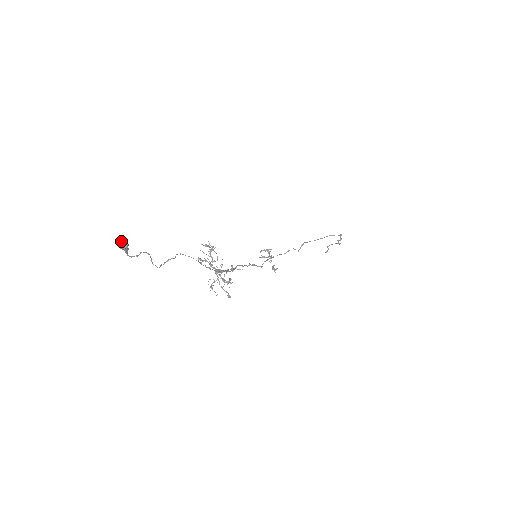
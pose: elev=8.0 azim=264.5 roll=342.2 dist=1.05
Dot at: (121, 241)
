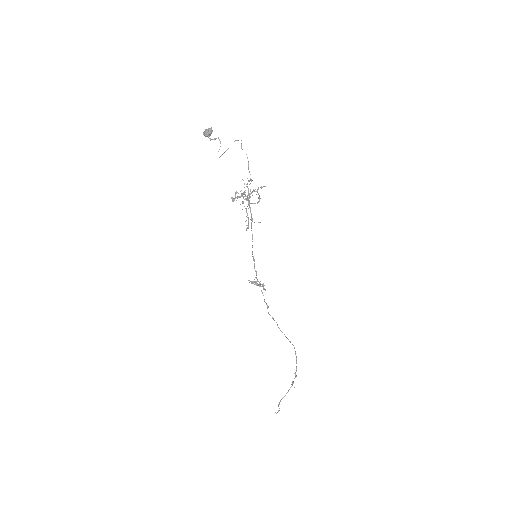
Dot at: (210, 128)
